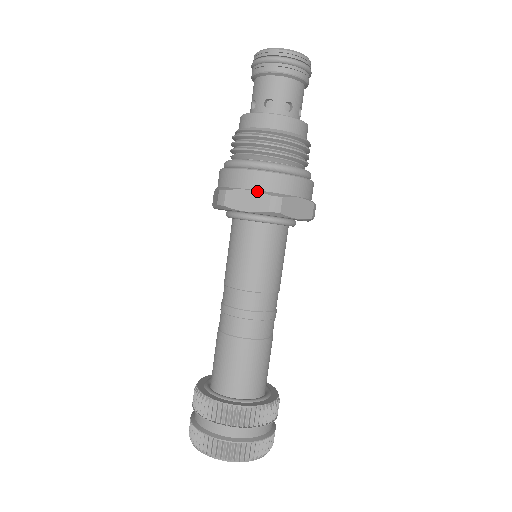
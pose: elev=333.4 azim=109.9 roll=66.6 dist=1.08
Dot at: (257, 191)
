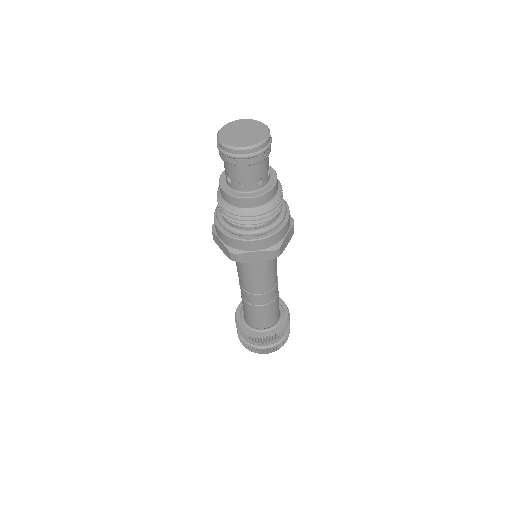
Dot at: (223, 244)
